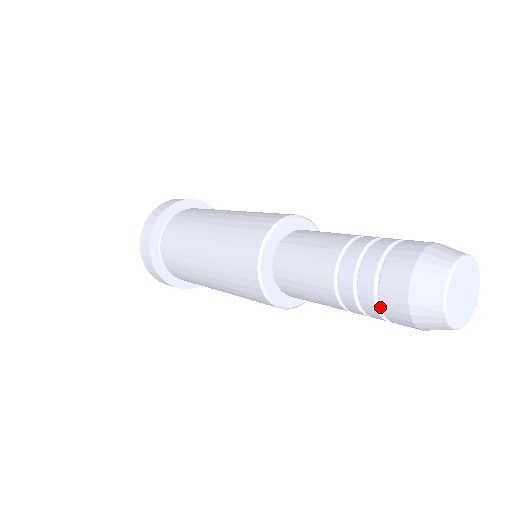
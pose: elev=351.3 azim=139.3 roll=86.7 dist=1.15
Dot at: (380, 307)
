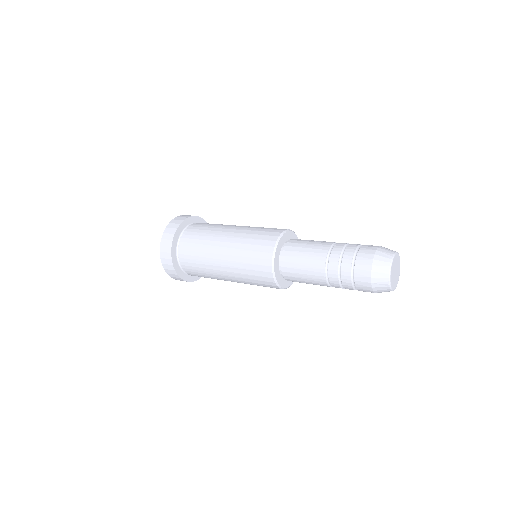
Dot at: (352, 270)
